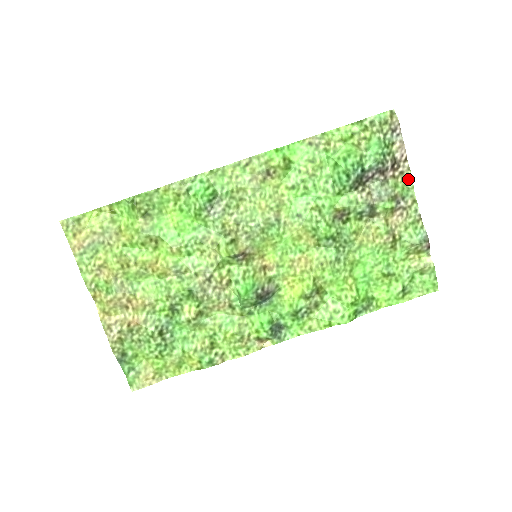
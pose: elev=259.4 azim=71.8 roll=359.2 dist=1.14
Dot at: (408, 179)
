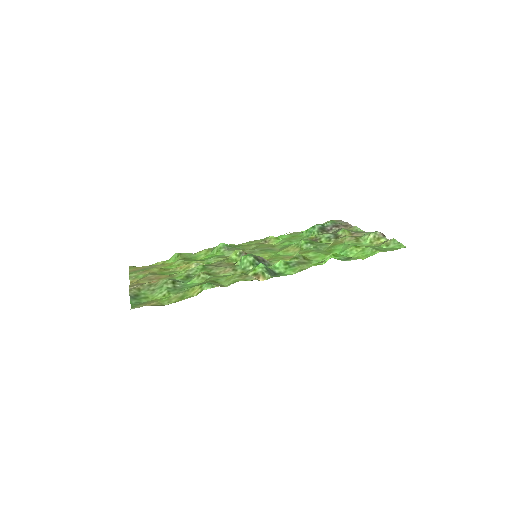
Dot at: (356, 229)
